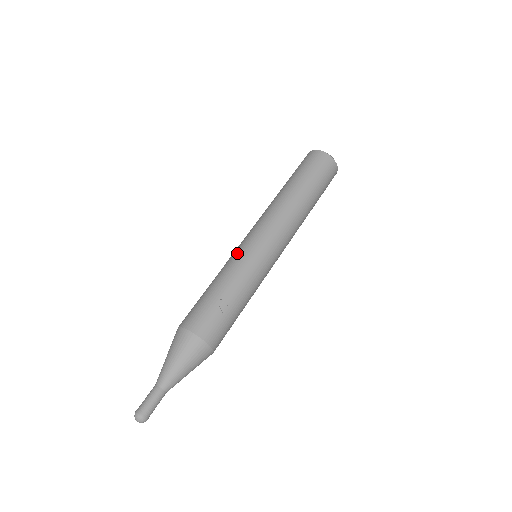
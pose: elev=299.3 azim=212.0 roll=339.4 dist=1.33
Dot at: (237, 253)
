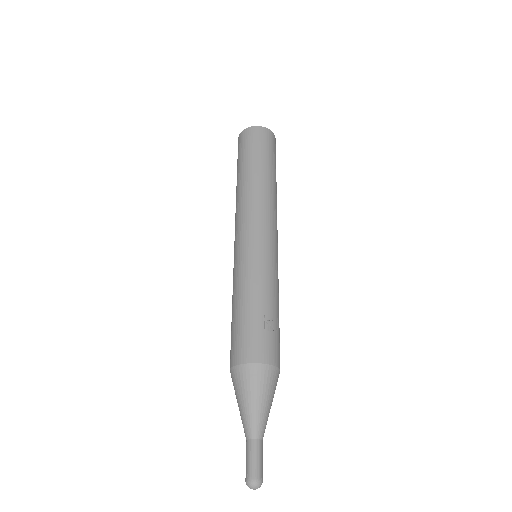
Dot at: (245, 260)
